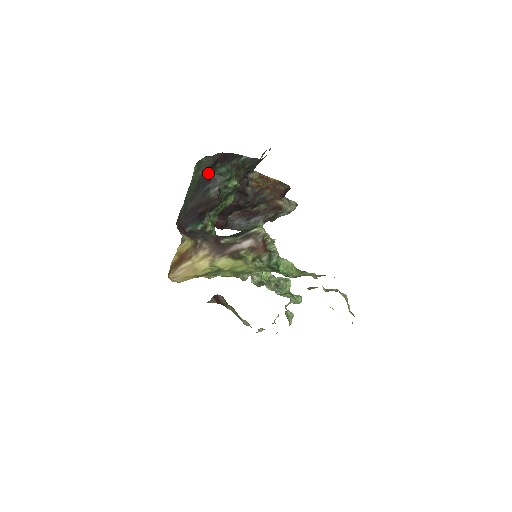
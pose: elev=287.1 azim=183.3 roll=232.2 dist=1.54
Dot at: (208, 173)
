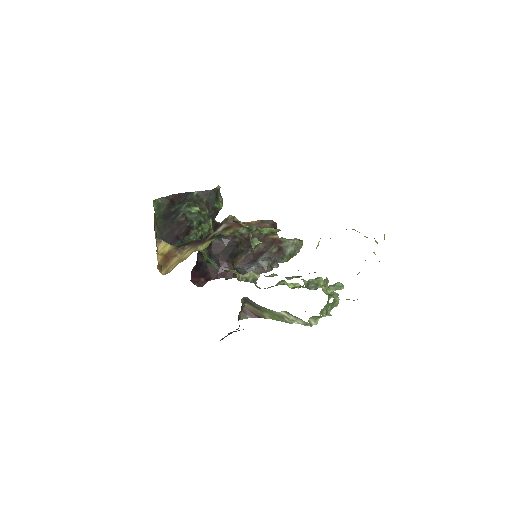
Dot at: (169, 209)
